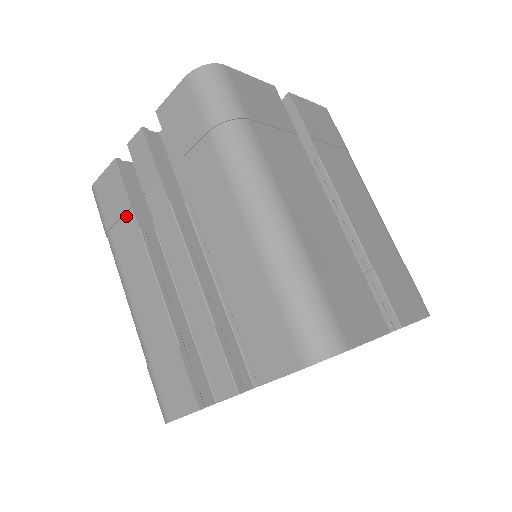
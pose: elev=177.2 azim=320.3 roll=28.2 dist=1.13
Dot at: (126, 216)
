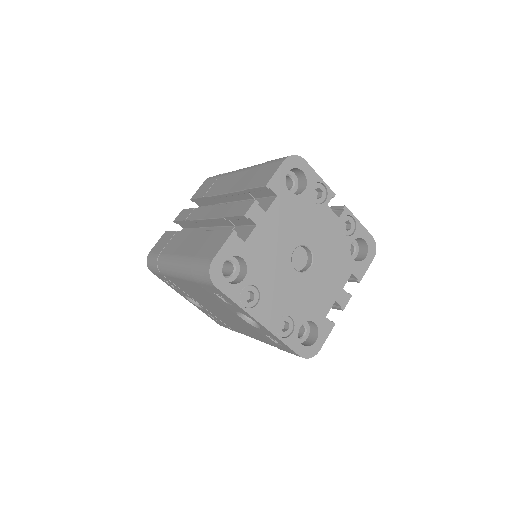
Dot at: (173, 237)
